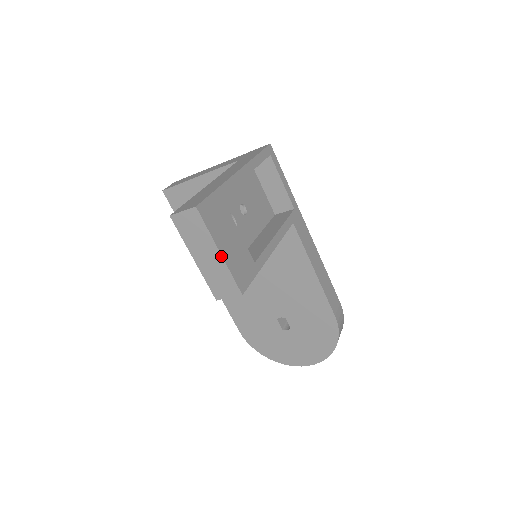
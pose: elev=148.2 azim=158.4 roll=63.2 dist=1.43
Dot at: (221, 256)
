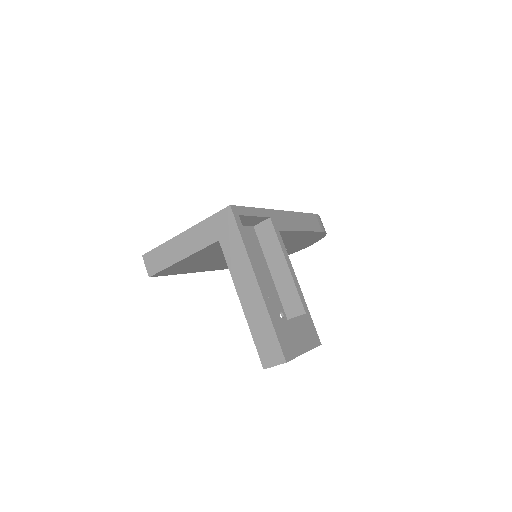
Dot at: occluded
